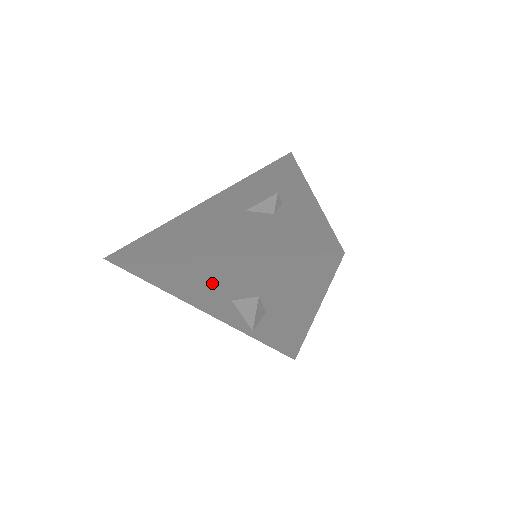
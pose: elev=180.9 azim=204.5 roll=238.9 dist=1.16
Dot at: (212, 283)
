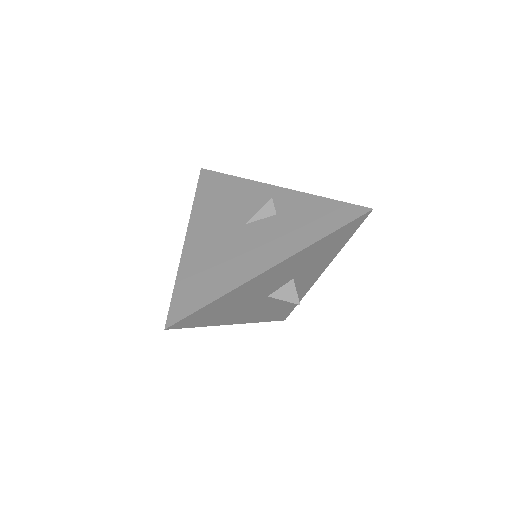
Dot at: (261, 290)
